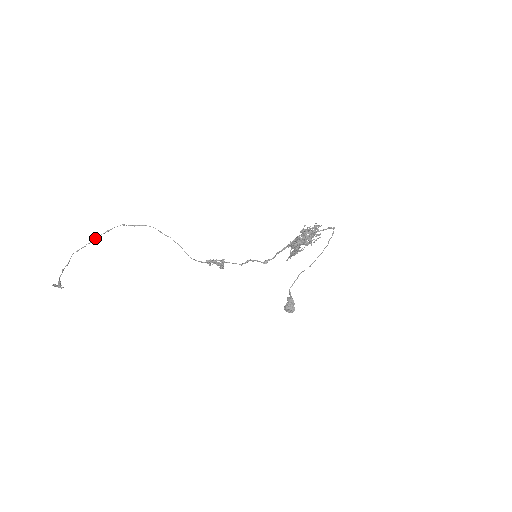
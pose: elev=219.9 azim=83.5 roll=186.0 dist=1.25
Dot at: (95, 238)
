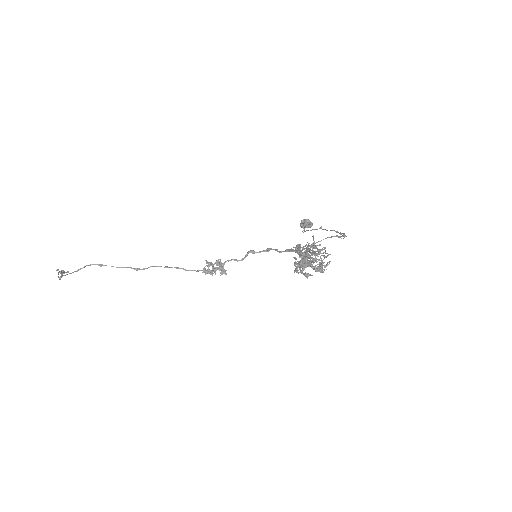
Dot at: occluded
